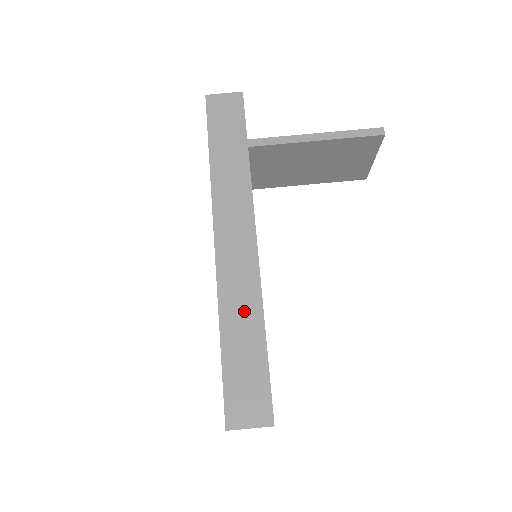
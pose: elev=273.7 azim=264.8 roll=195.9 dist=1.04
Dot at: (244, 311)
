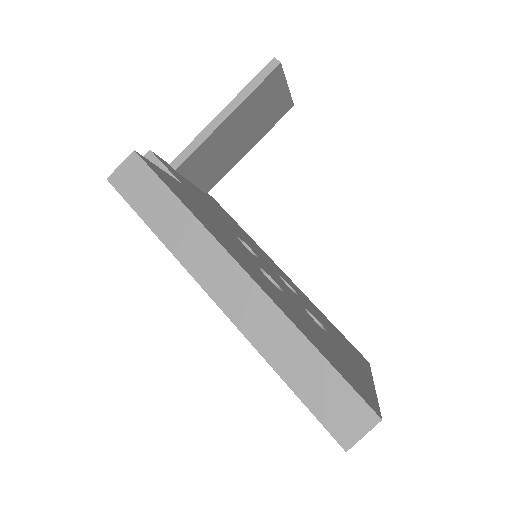
Dot at: (285, 344)
